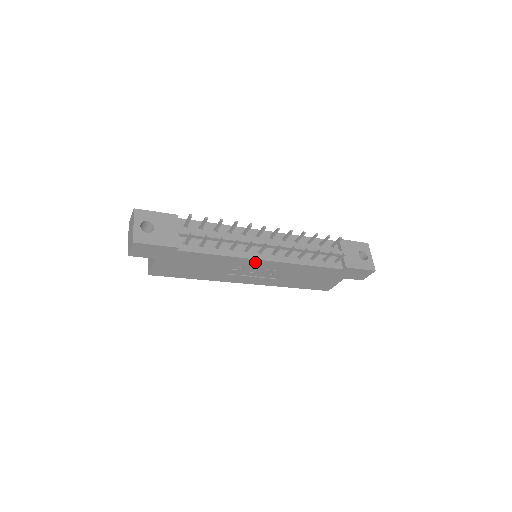
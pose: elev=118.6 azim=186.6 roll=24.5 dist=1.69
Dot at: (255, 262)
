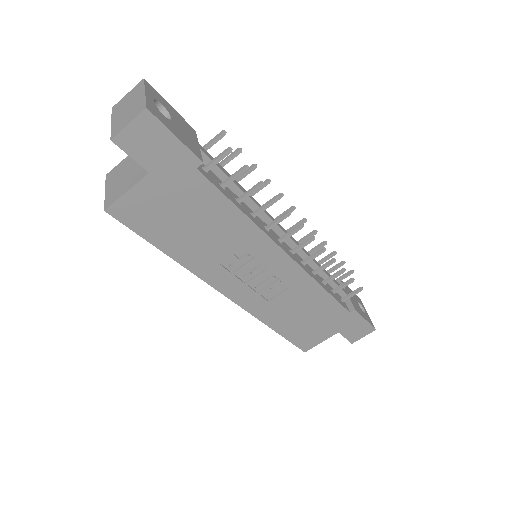
Dot at: (272, 251)
